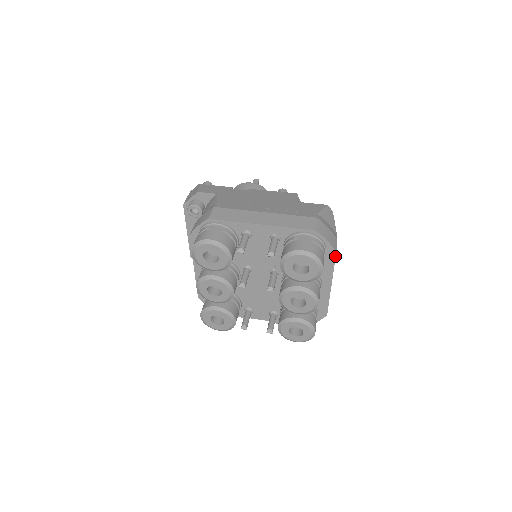
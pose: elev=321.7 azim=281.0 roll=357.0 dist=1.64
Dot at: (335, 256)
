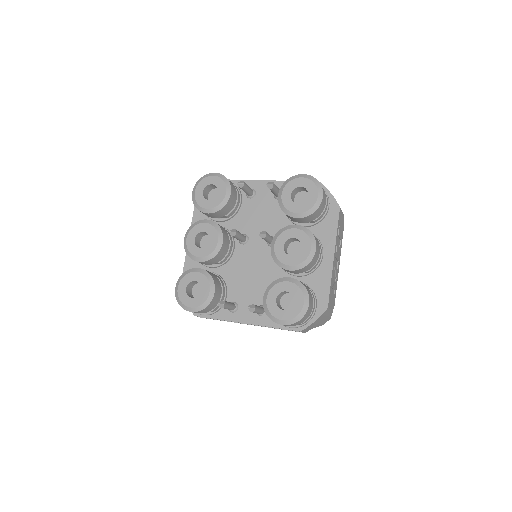
Dot at: (339, 212)
